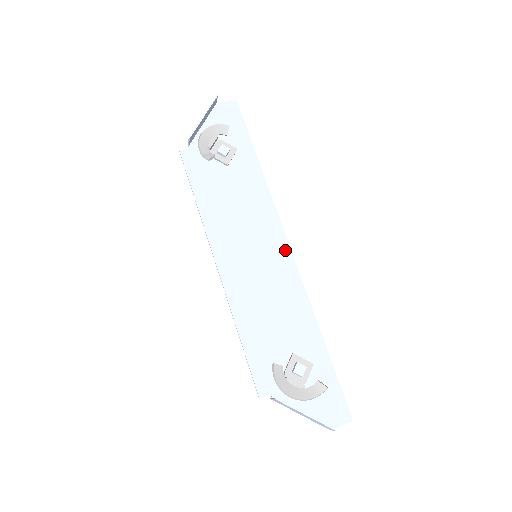
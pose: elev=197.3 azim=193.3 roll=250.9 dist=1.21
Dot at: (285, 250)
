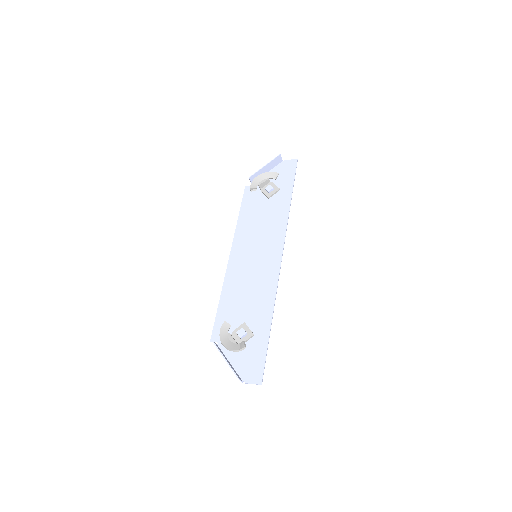
Dot at: (278, 257)
